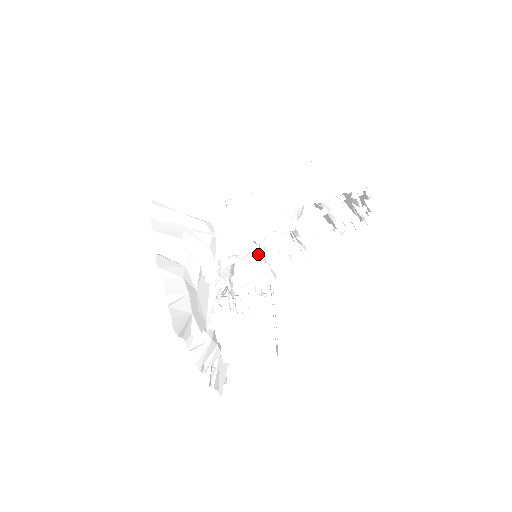
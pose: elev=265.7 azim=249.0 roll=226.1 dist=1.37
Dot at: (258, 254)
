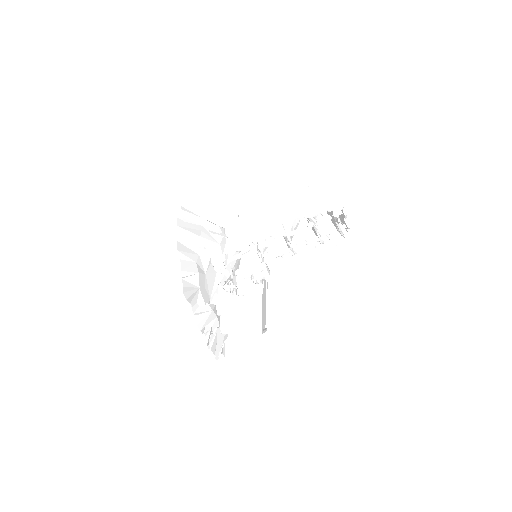
Dot at: occluded
